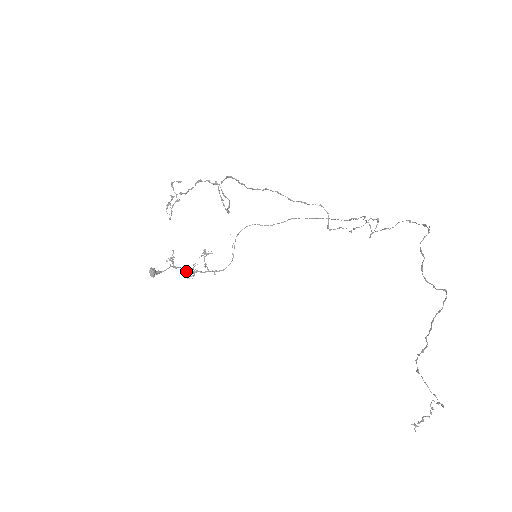
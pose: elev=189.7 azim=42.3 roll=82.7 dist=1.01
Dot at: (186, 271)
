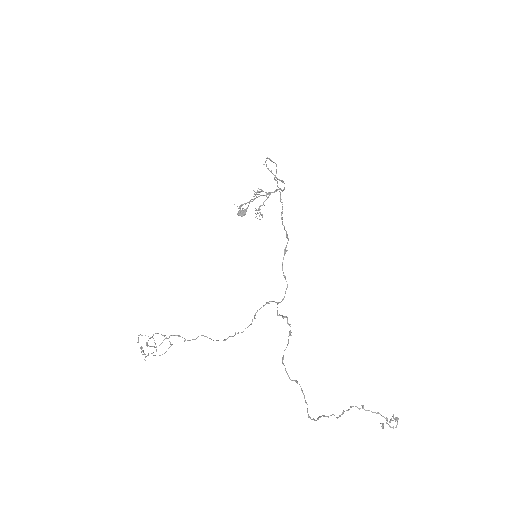
Dot at: occluded
